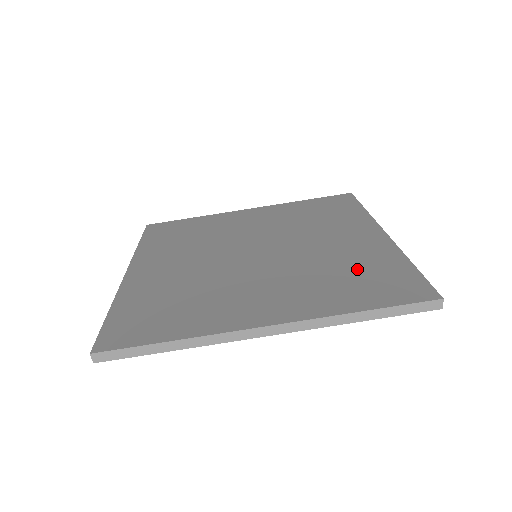
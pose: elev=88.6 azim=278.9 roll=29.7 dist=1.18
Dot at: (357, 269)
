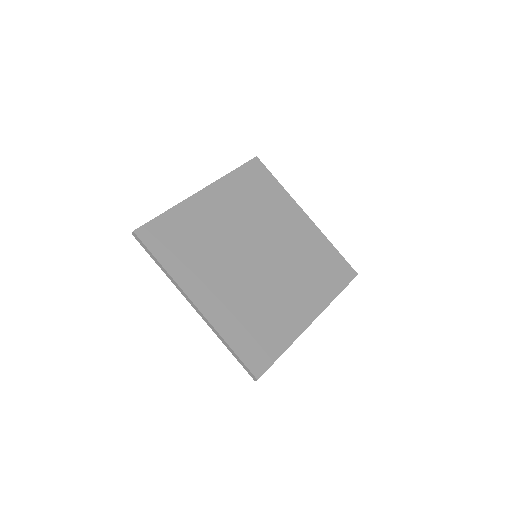
Dot at: (265, 325)
